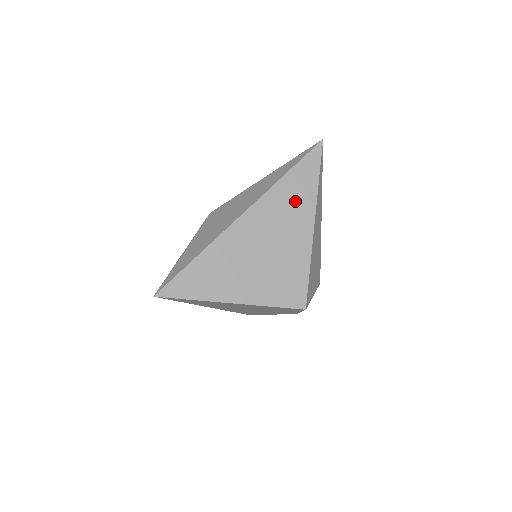
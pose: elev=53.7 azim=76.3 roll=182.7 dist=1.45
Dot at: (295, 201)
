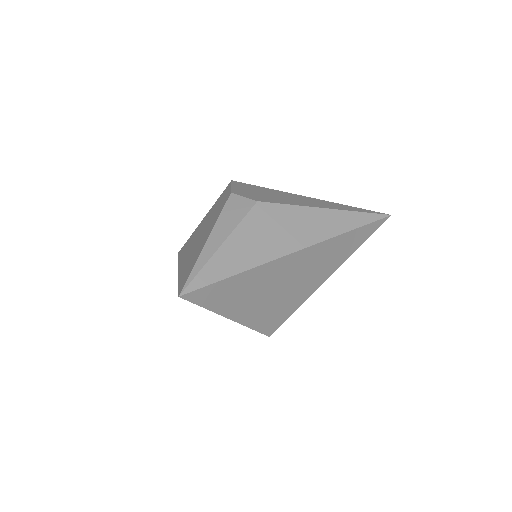
Dot at: (335, 255)
